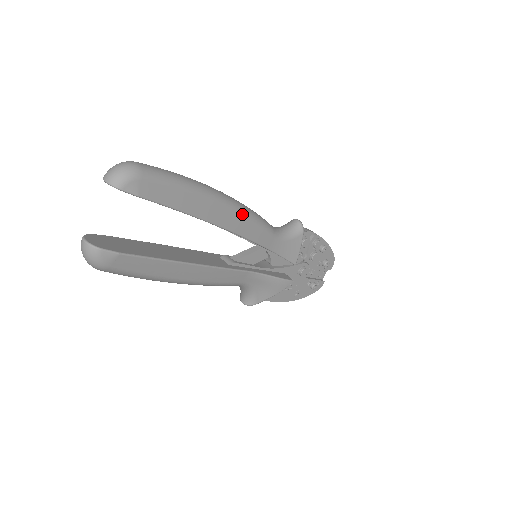
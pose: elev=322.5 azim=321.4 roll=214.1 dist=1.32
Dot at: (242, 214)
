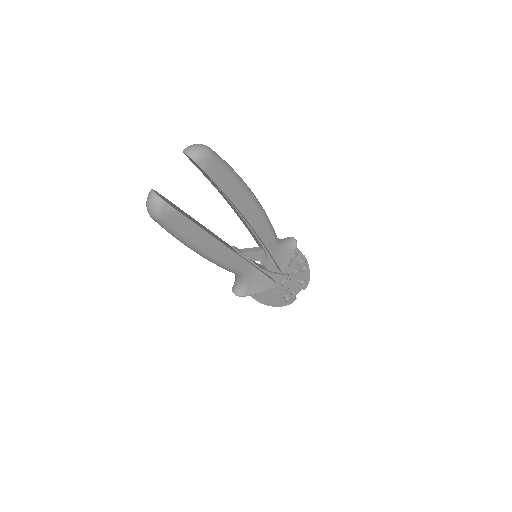
Dot at: (262, 215)
